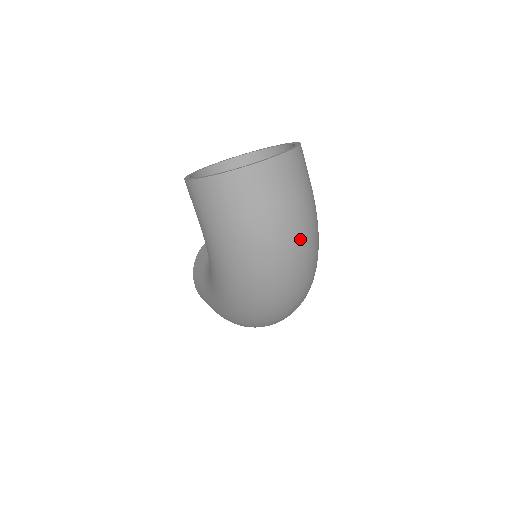
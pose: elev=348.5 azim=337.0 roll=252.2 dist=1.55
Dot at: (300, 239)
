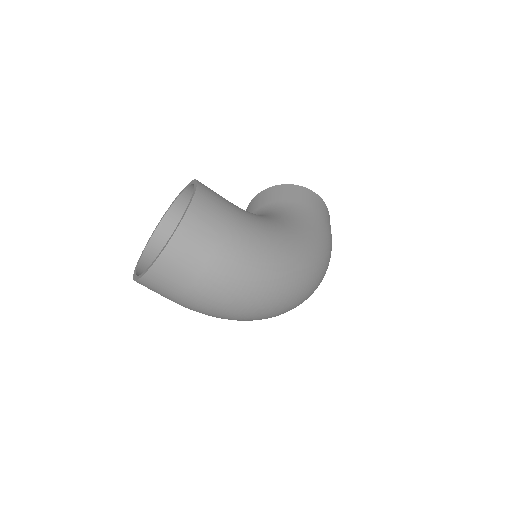
Dot at: (232, 296)
